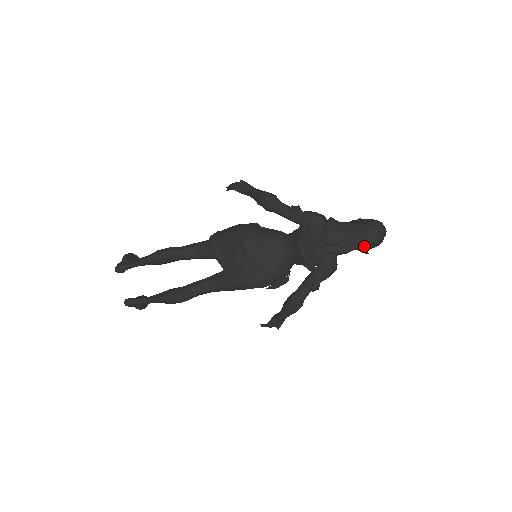
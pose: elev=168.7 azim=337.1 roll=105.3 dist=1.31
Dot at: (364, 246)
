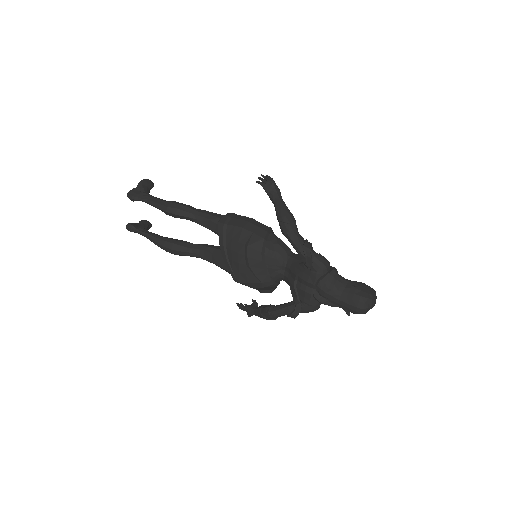
Dot at: (348, 310)
